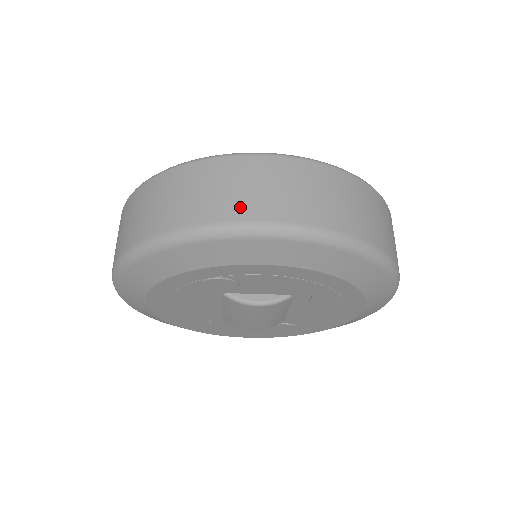
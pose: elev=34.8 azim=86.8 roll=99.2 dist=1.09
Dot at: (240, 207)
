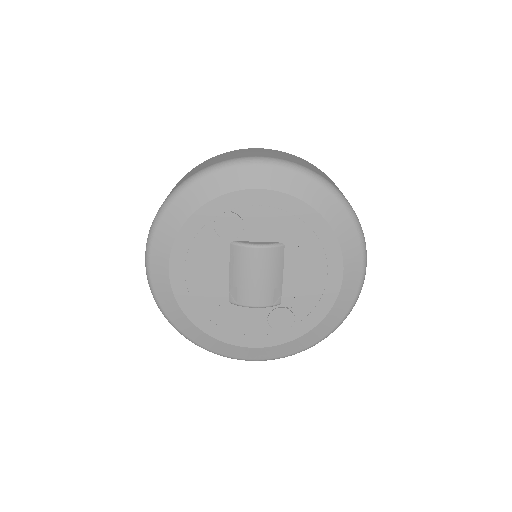
Dot at: (244, 155)
